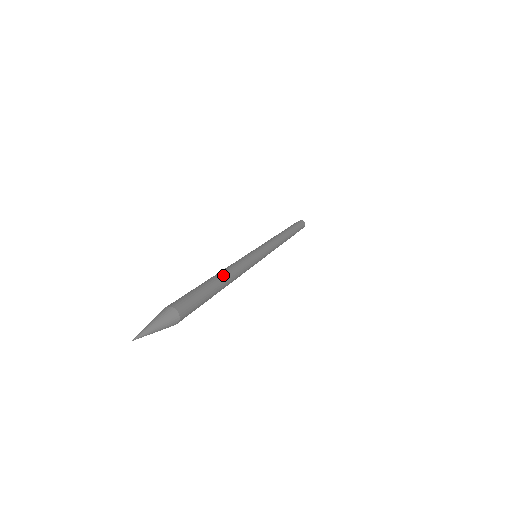
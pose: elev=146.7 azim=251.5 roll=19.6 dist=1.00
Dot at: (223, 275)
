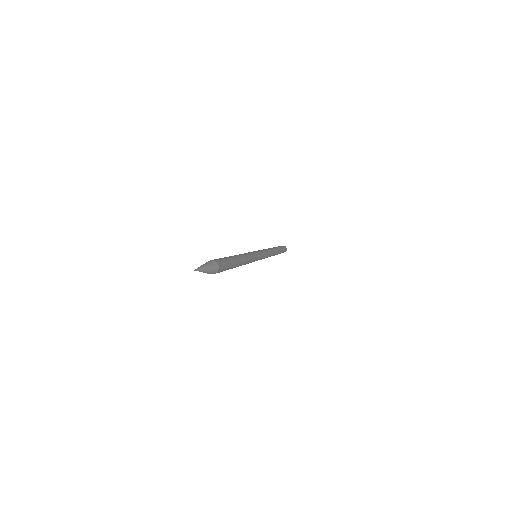
Dot at: (241, 258)
